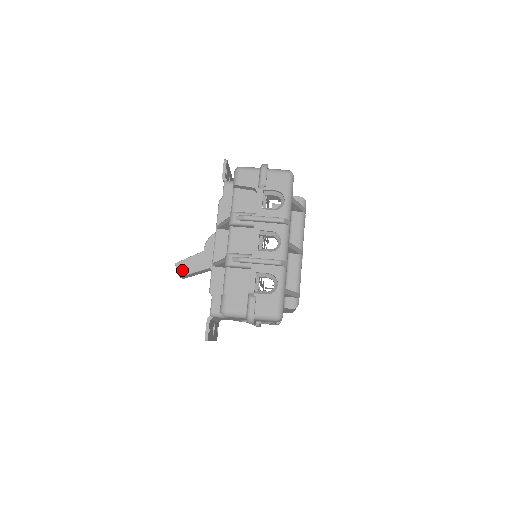
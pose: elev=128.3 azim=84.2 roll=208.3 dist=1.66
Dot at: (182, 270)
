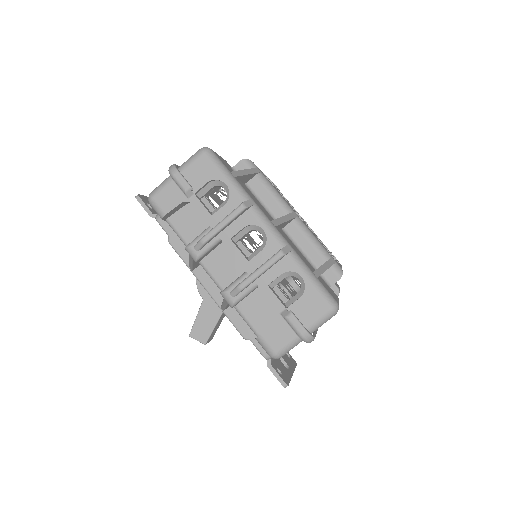
Dot at: (201, 336)
